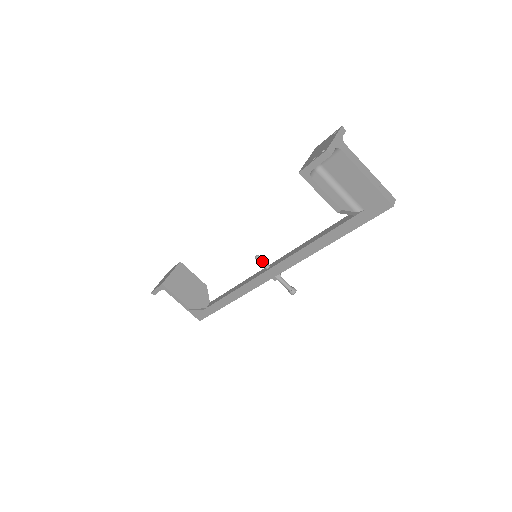
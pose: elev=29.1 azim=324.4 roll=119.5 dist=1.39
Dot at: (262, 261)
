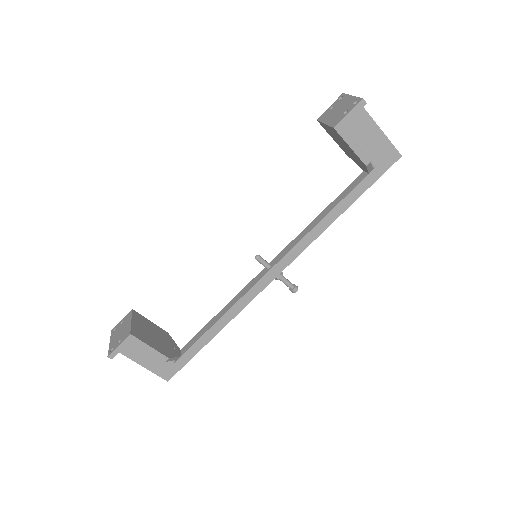
Dot at: (264, 260)
